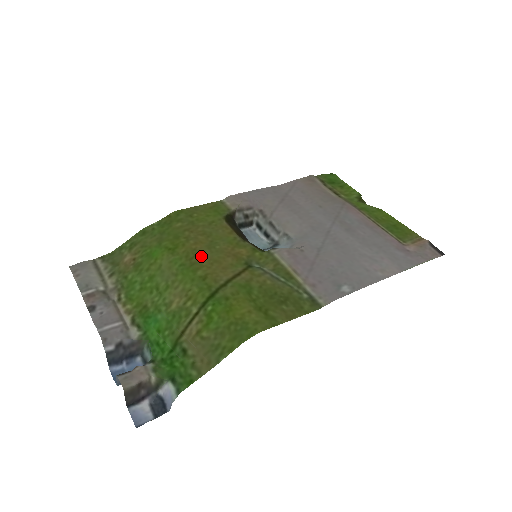
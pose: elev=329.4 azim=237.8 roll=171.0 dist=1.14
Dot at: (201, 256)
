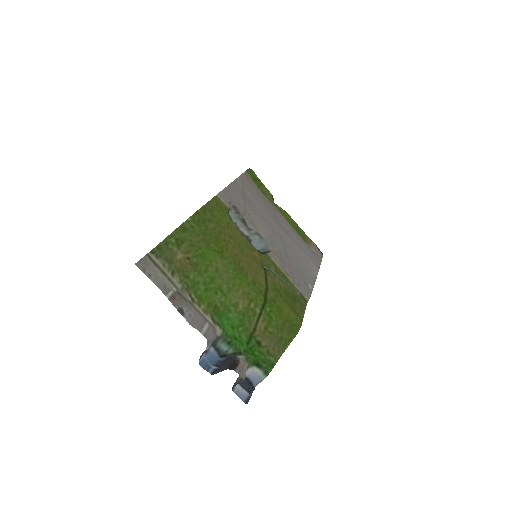
Dot at: (243, 261)
